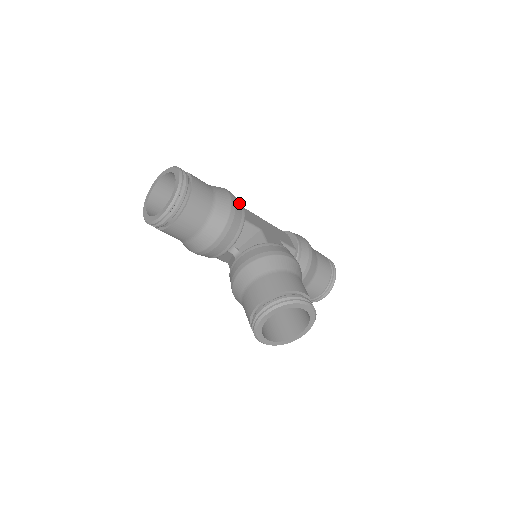
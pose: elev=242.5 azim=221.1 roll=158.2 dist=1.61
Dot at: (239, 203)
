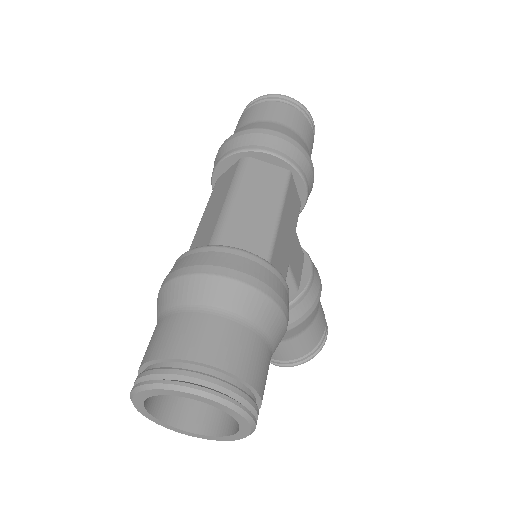
Dot at: occluded
